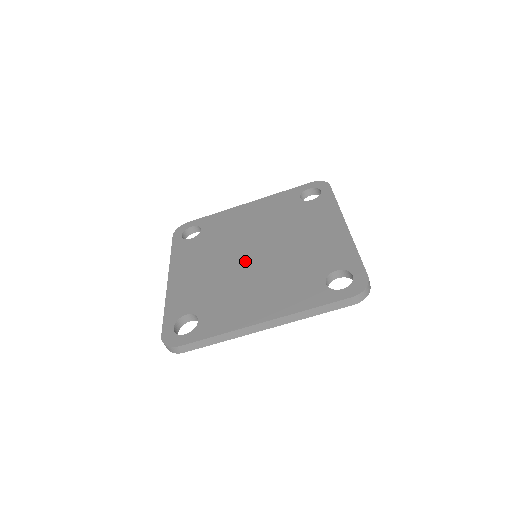
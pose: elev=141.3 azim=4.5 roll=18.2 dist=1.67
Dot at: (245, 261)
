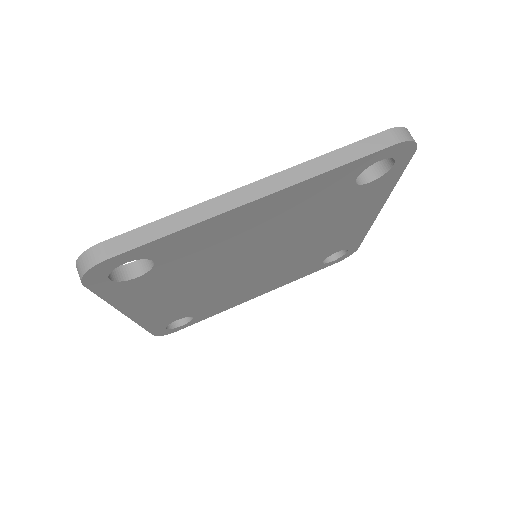
Dot at: occluded
